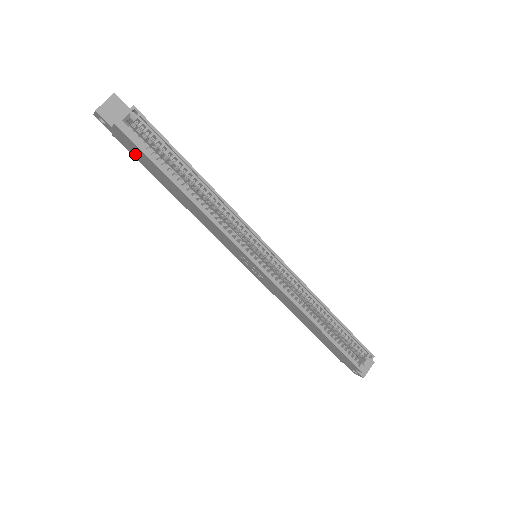
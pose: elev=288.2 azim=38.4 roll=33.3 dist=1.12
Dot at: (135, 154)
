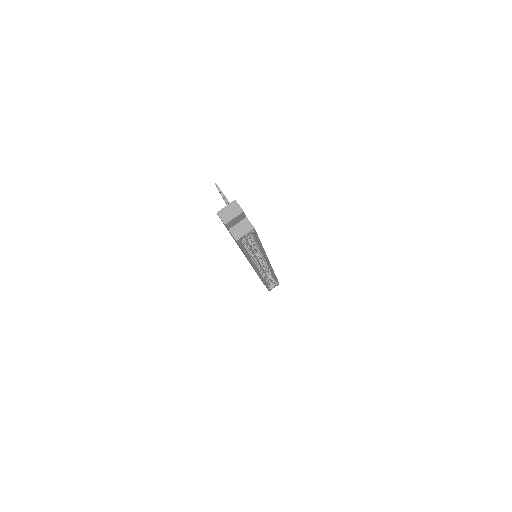
Dot at: occluded
